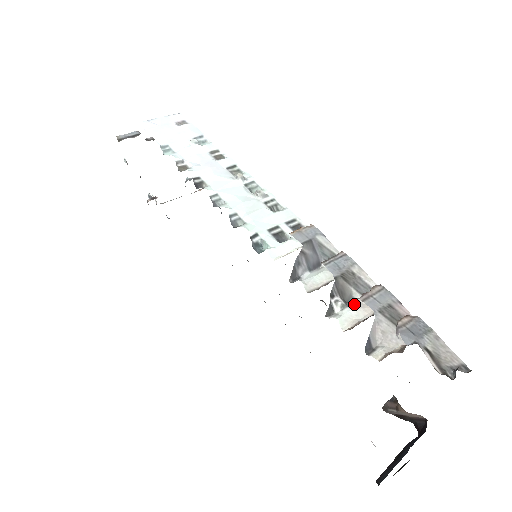
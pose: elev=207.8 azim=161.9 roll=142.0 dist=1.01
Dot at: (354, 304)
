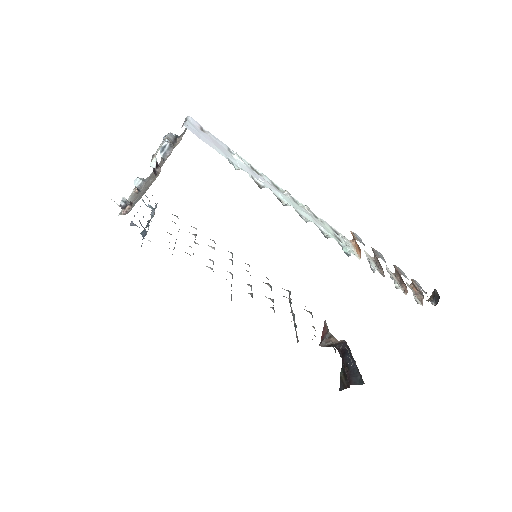
Dot at: occluded
